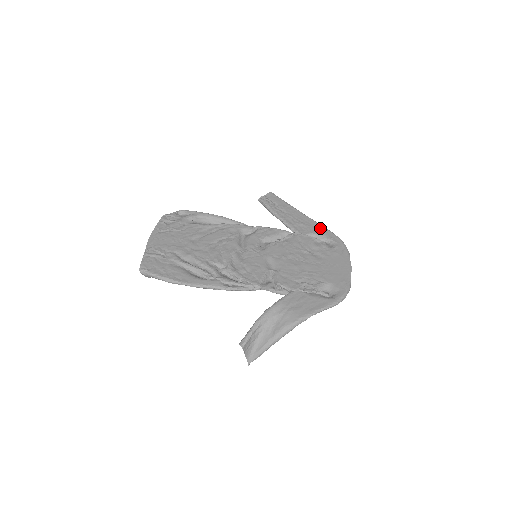
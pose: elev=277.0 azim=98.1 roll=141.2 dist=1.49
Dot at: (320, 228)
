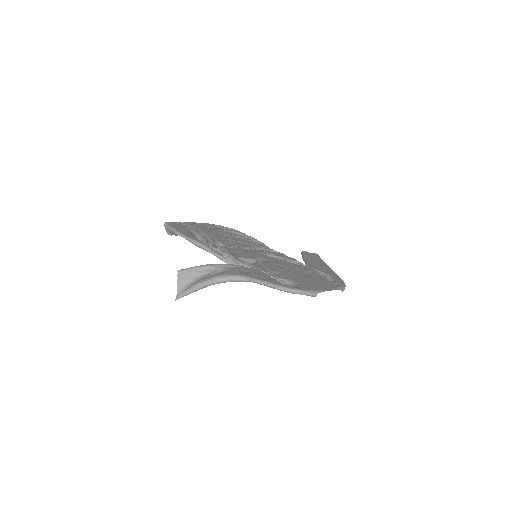
Dot at: (334, 274)
